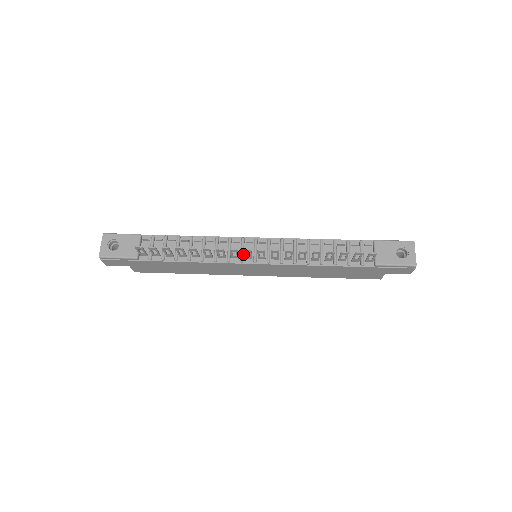
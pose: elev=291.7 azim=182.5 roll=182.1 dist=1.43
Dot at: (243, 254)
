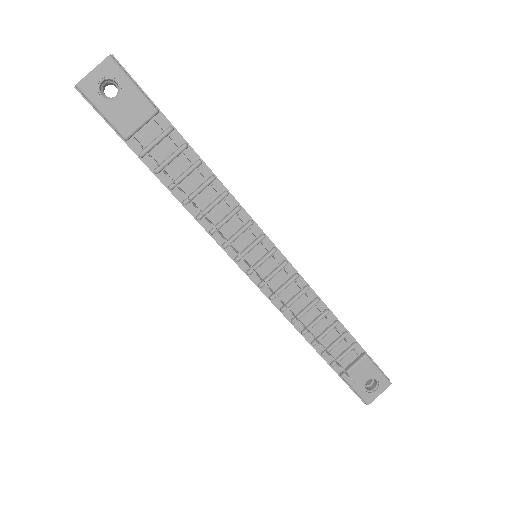
Dot at: (246, 254)
